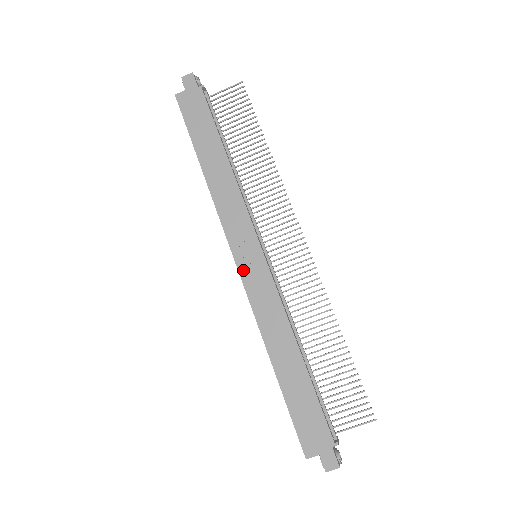
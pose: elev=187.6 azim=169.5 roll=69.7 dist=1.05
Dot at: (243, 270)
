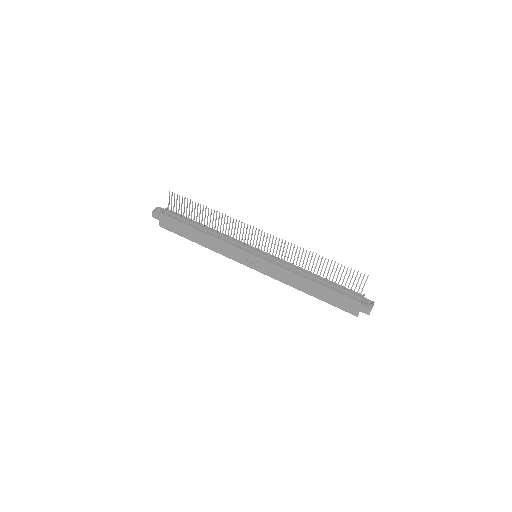
Dot at: (257, 269)
